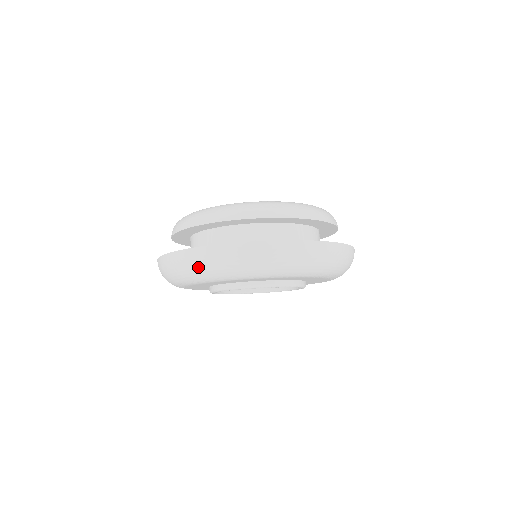
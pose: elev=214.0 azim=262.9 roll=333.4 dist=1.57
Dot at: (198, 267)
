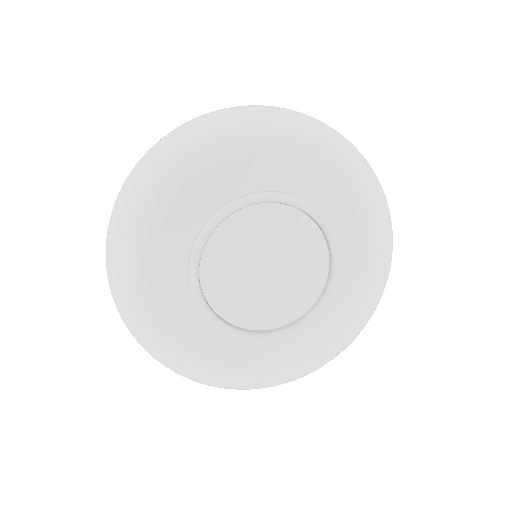
Dot at: (131, 190)
